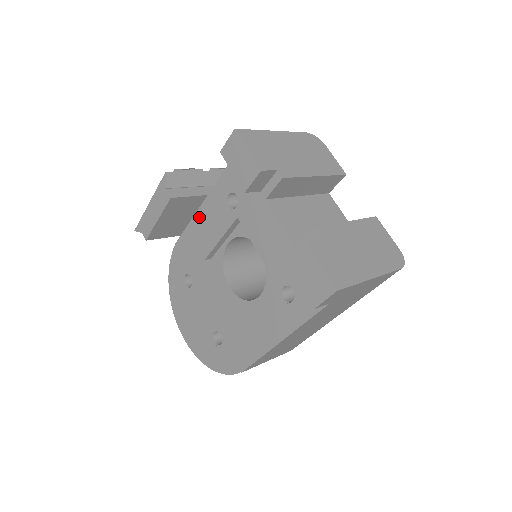
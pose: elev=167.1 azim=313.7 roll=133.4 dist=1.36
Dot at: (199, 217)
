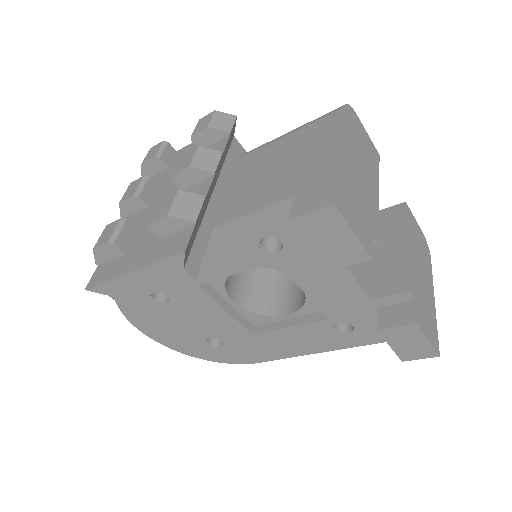
Dot at: occluded
